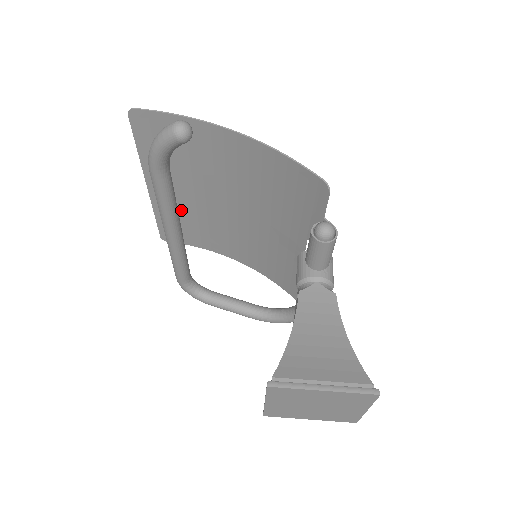
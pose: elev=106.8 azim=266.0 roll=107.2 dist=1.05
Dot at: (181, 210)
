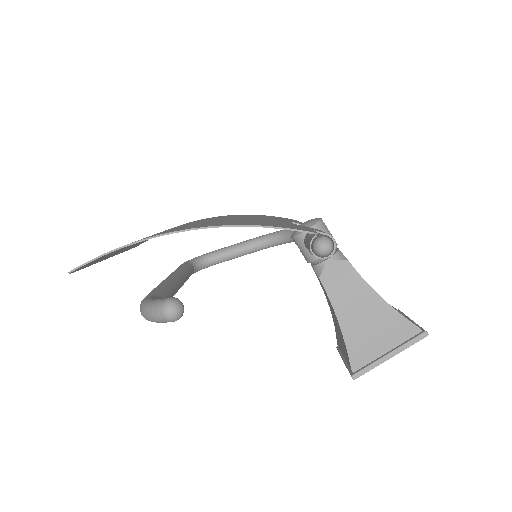
Dot at: occluded
